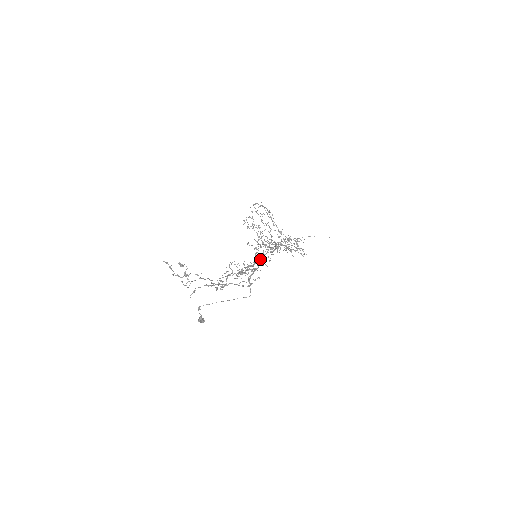
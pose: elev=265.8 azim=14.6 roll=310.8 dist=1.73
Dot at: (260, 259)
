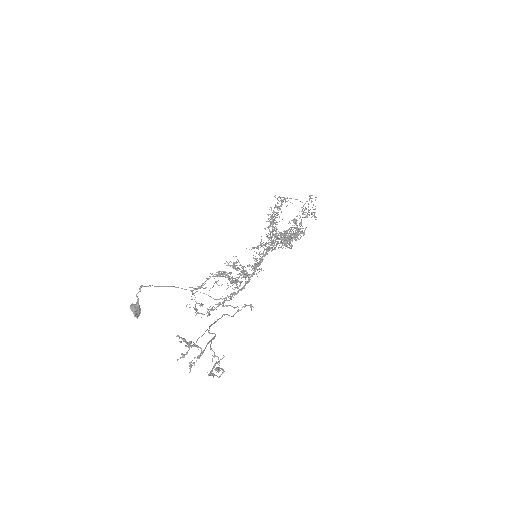
Dot at: (259, 265)
